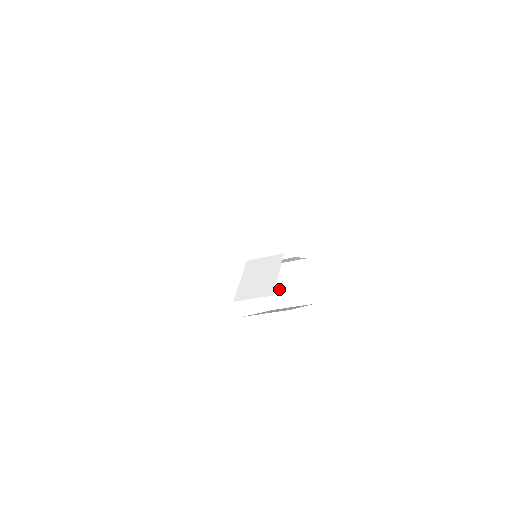
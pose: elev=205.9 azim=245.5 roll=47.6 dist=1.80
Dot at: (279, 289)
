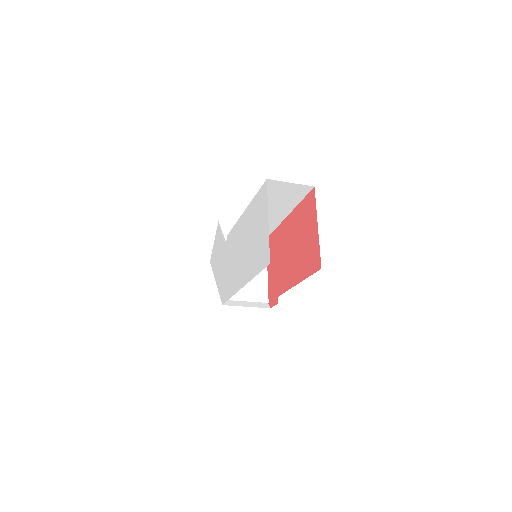
Dot at: occluded
